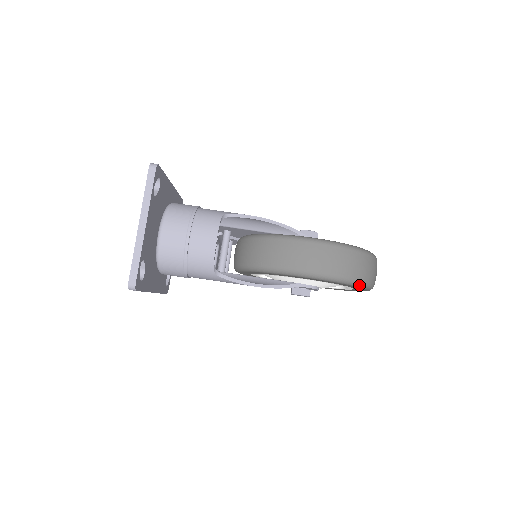
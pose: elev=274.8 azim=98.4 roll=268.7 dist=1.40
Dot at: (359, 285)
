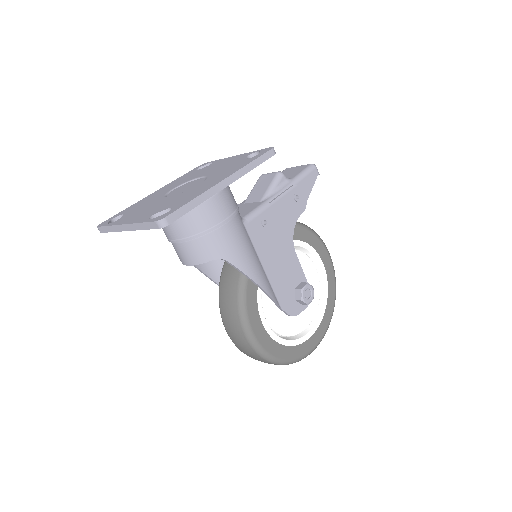
Dot at: occluded
